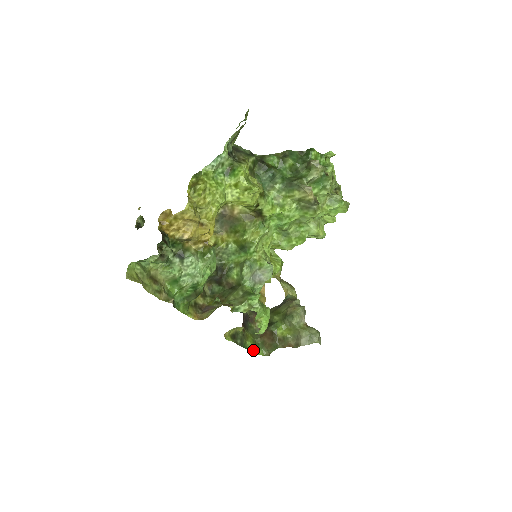
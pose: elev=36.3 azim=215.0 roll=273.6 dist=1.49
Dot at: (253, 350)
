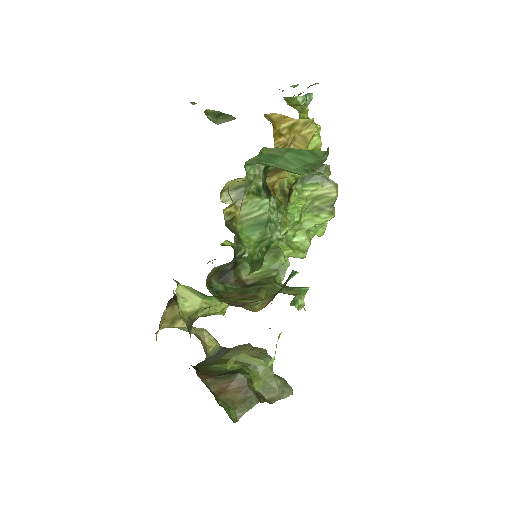
Dot at: occluded
